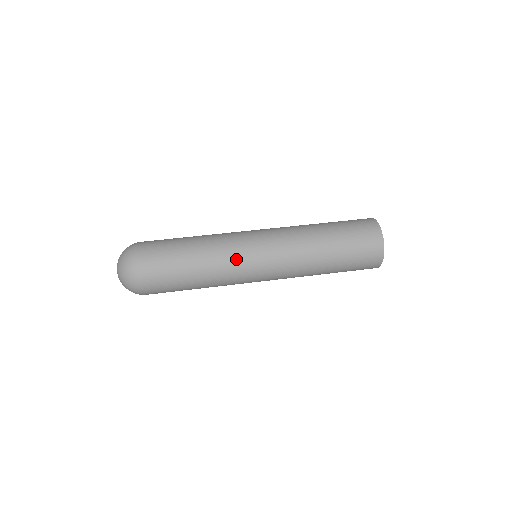
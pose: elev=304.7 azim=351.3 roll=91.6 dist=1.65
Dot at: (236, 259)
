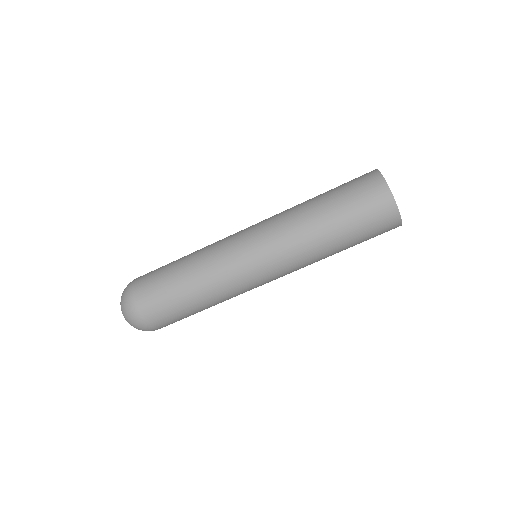
Dot at: (220, 245)
